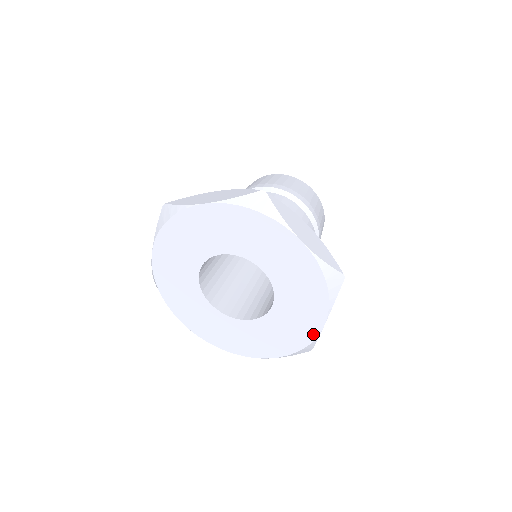
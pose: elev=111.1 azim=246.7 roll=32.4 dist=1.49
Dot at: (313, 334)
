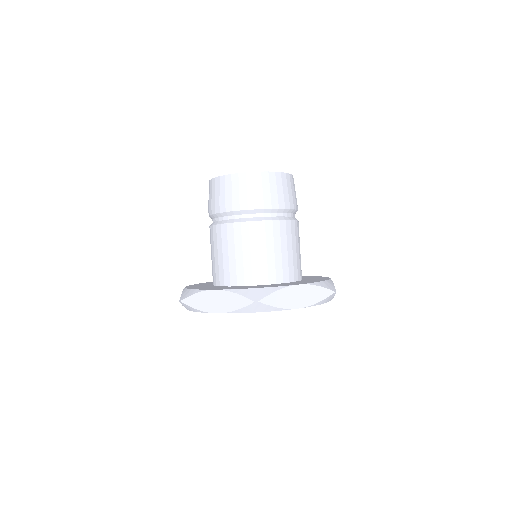
Dot at: occluded
